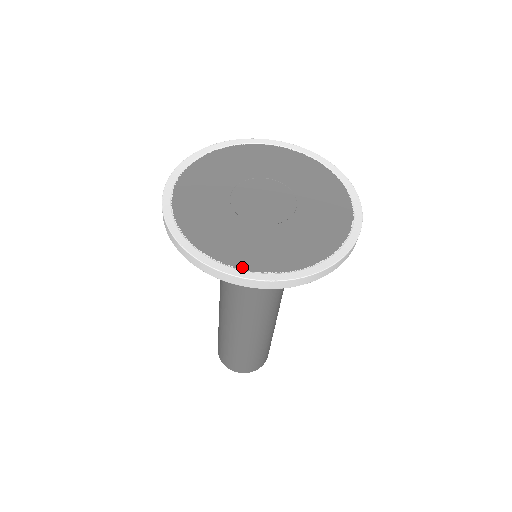
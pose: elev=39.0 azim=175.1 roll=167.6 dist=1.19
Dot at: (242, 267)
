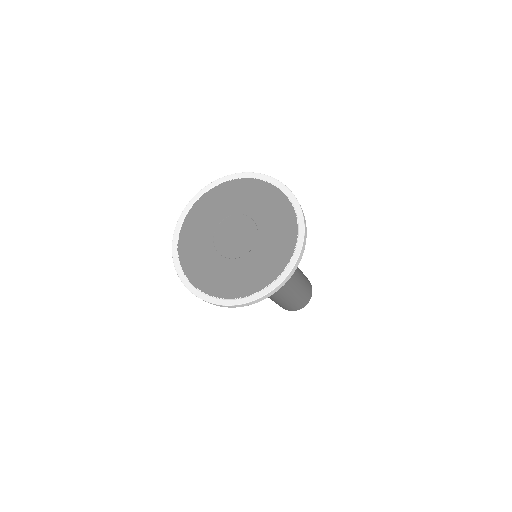
Dot at: (243, 295)
